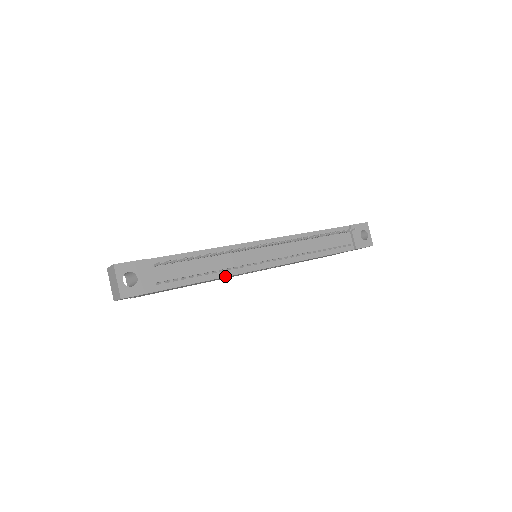
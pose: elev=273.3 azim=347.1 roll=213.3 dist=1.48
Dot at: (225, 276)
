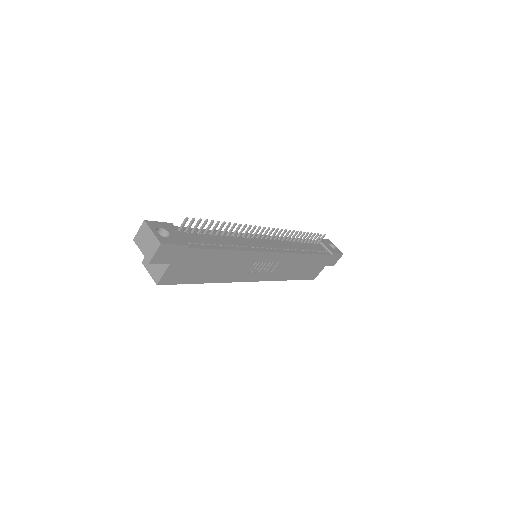
Dot at: (241, 250)
